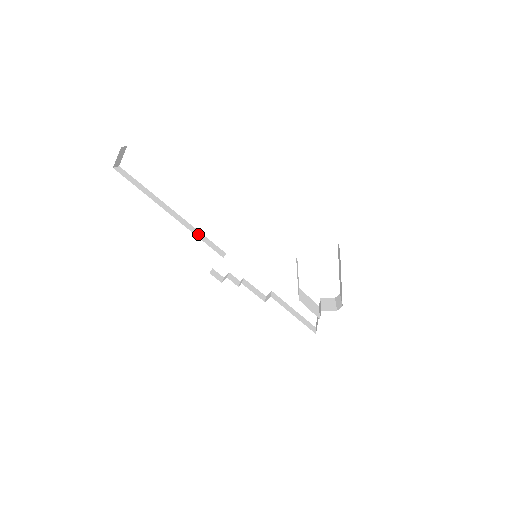
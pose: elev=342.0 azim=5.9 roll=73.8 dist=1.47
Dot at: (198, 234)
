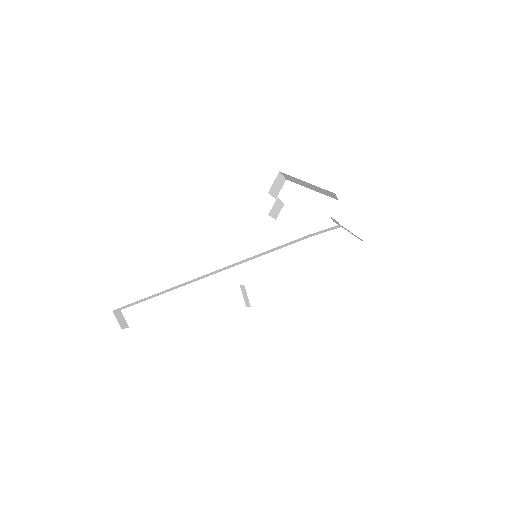
Dot at: occluded
